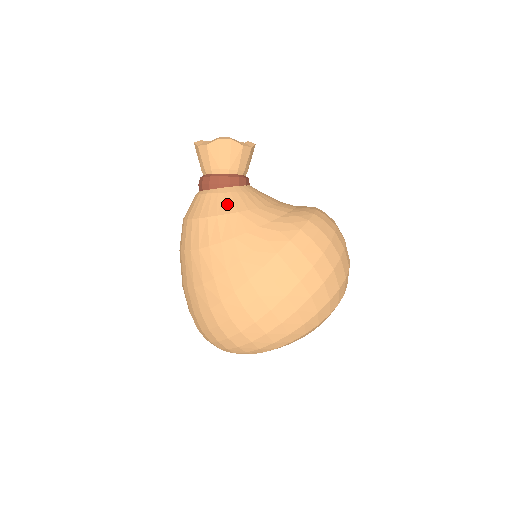
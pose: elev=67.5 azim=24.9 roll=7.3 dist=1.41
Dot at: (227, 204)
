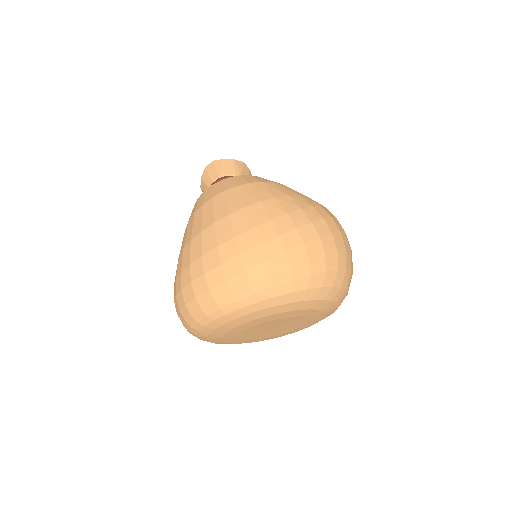
Dot at: occluded
